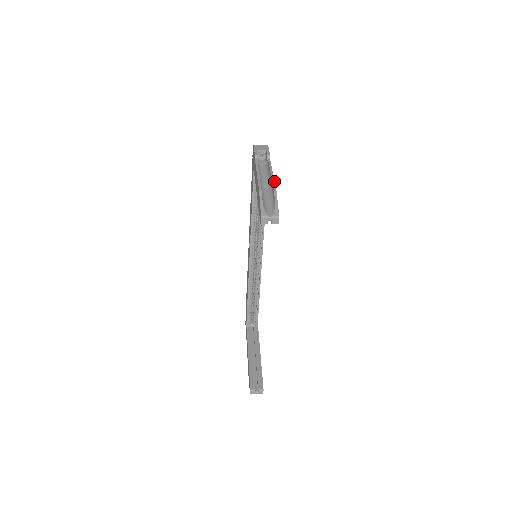
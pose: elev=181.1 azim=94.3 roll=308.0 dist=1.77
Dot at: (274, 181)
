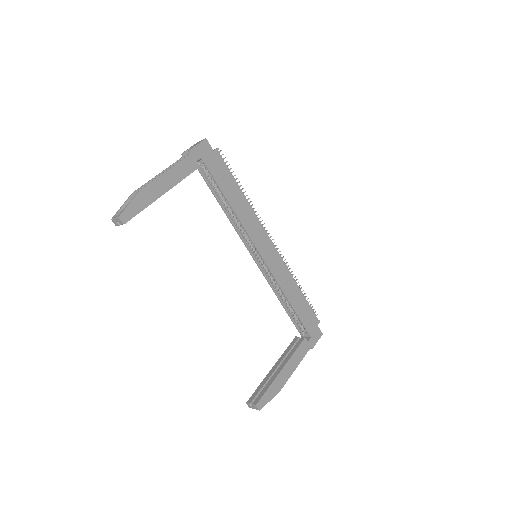
Dot at: (154, 179)
